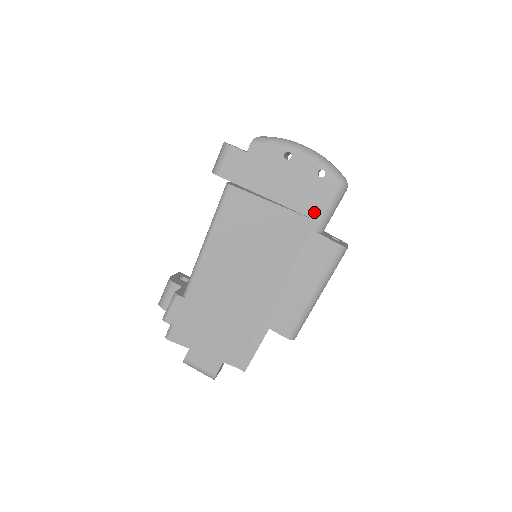
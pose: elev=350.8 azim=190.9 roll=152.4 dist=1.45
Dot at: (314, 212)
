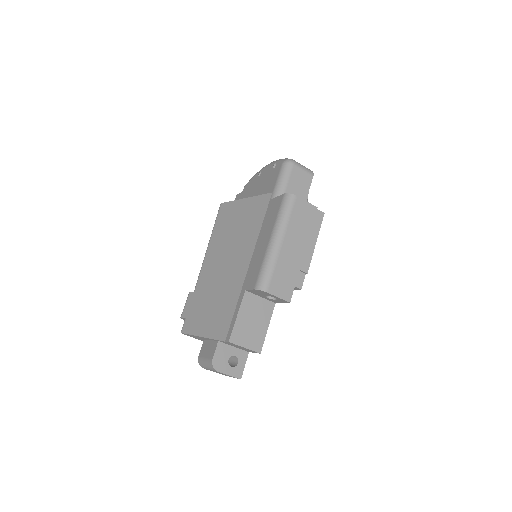
Dot at: (271, 189)
